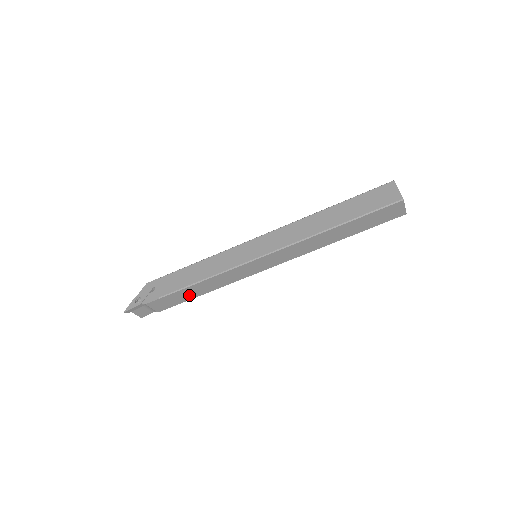
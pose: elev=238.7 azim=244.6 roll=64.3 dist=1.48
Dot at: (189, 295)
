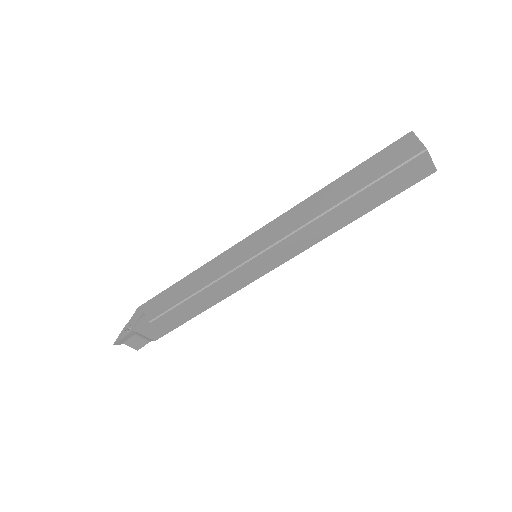
Dot at: (185, 315)
